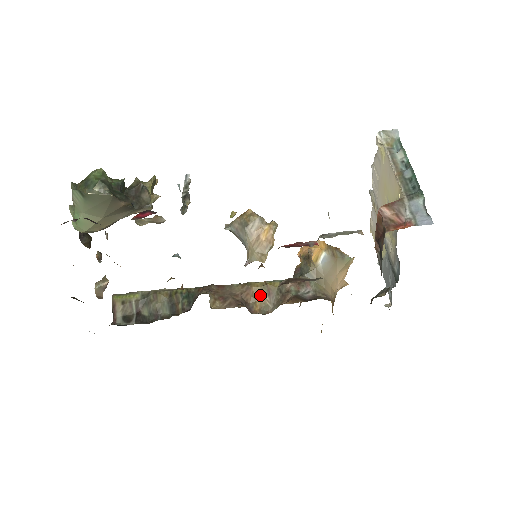
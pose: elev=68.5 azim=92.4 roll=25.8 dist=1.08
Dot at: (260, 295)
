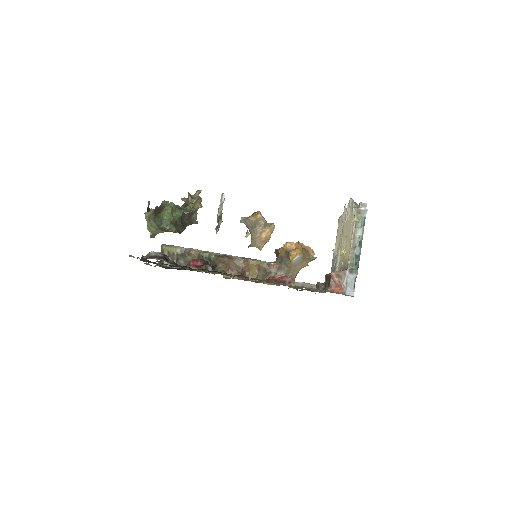
Dot at: (253, 269)
